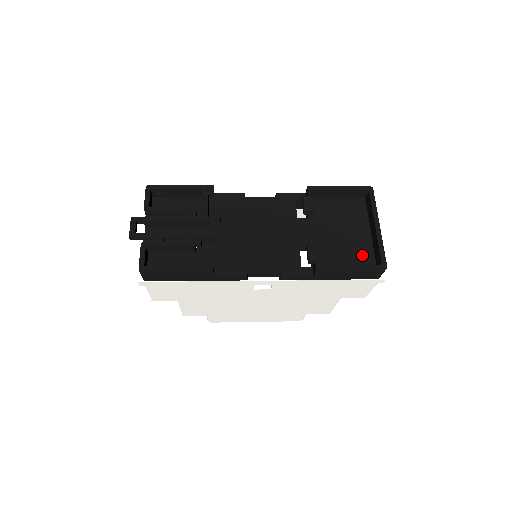
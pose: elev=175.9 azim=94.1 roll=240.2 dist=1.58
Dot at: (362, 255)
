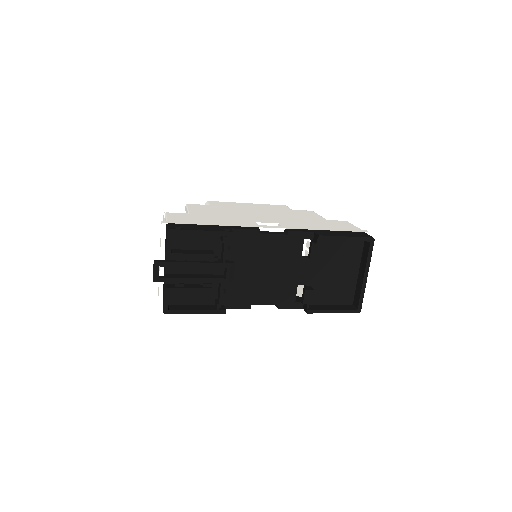
Dot at: (345, 292)
